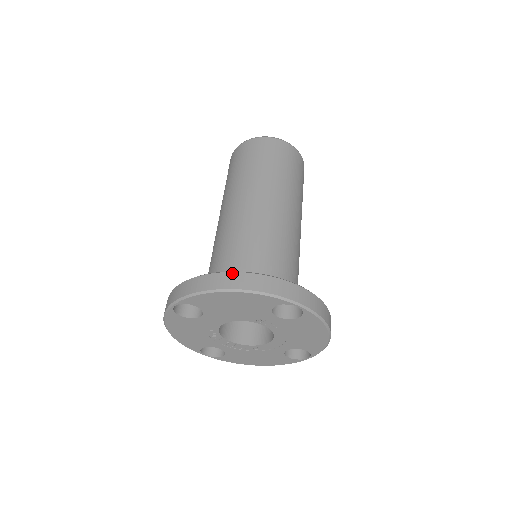
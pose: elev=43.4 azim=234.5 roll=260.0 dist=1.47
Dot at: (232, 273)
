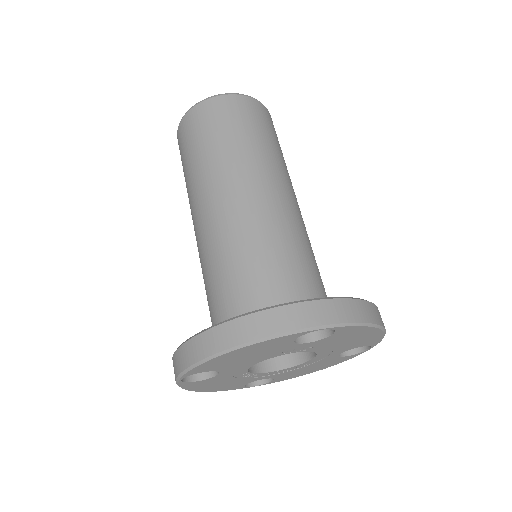
Dot at: (223, 325)
